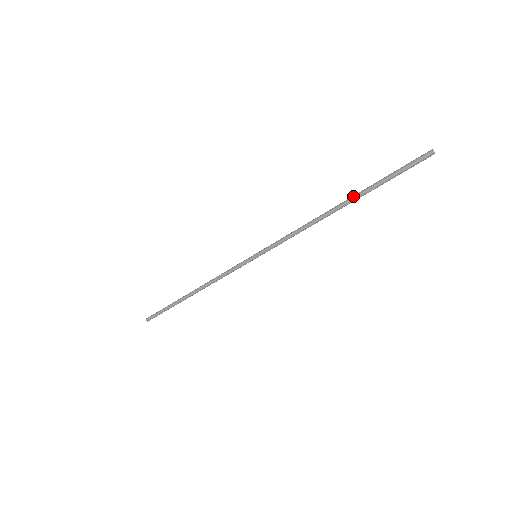
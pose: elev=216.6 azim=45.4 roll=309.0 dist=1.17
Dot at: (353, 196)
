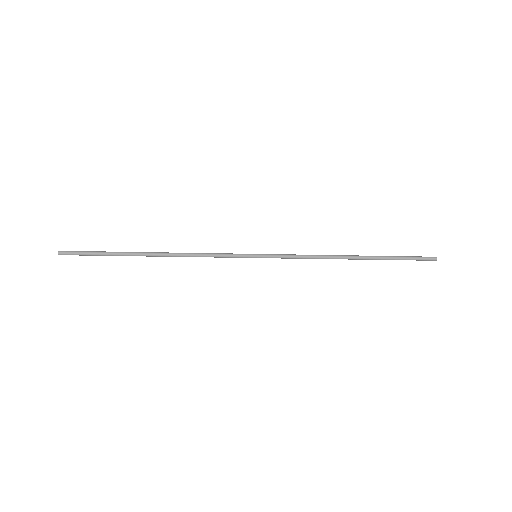
Dot at: (371, 259)
